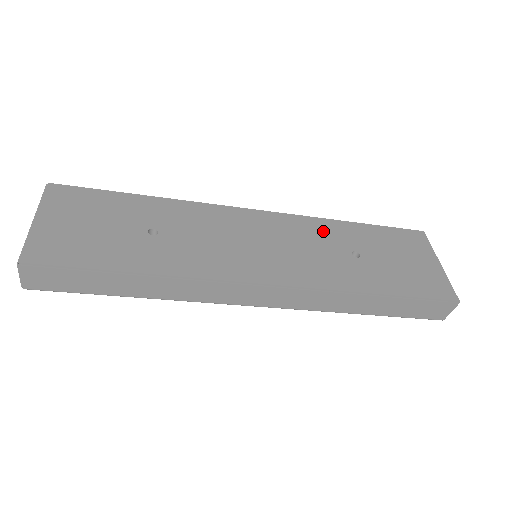
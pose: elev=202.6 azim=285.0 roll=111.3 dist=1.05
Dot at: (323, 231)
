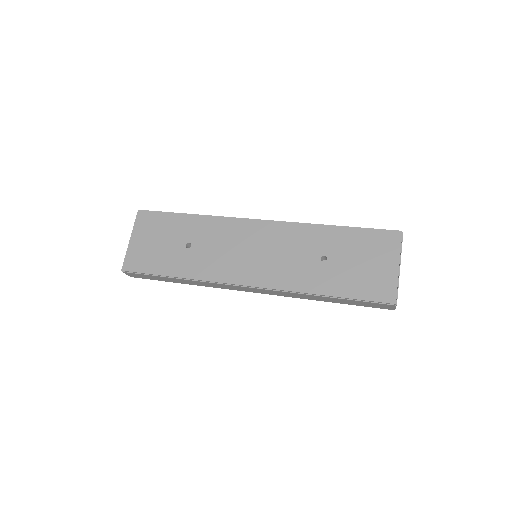
Dot at: (305, 237)
